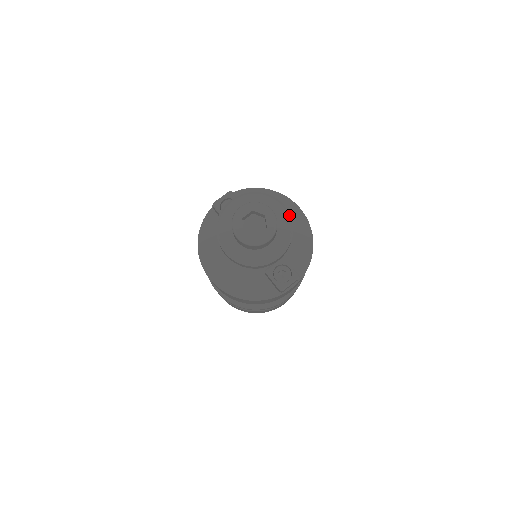
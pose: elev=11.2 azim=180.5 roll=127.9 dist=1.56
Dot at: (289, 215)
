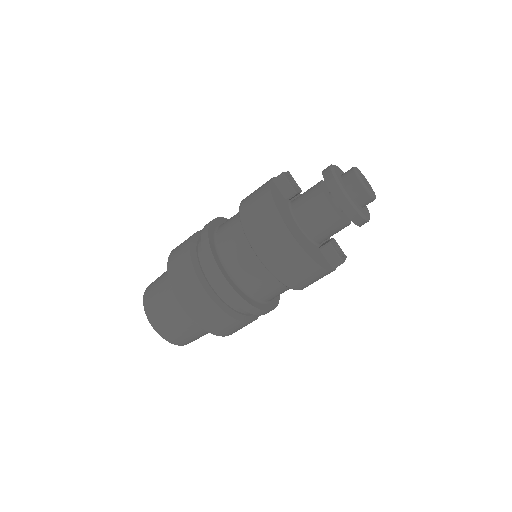
Dot at: occluded
